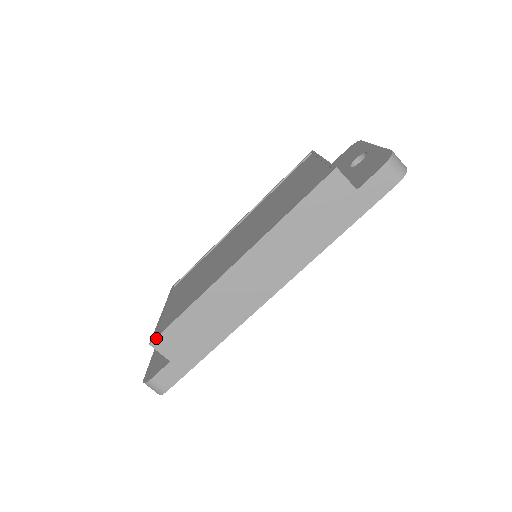
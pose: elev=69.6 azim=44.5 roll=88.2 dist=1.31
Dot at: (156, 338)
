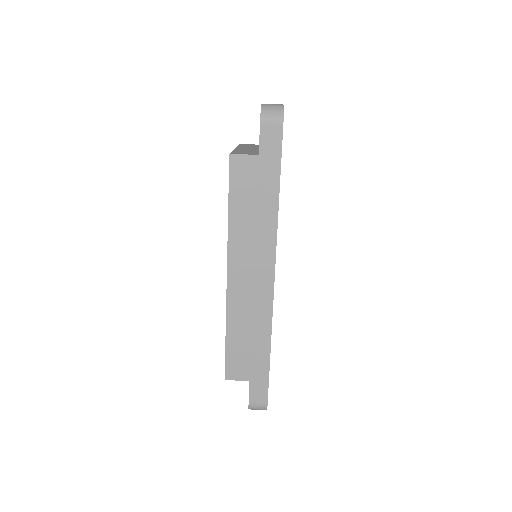
Dot at: (225, 372)
